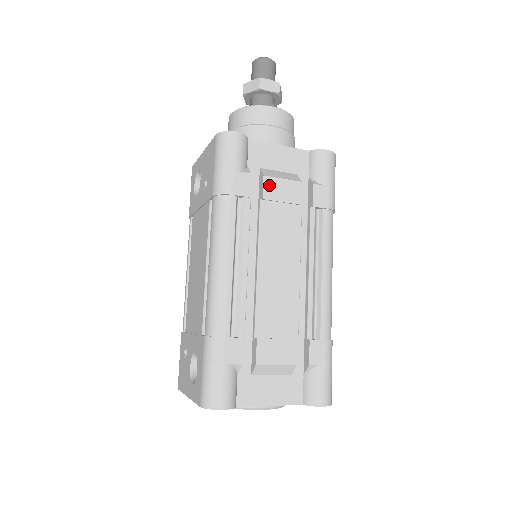
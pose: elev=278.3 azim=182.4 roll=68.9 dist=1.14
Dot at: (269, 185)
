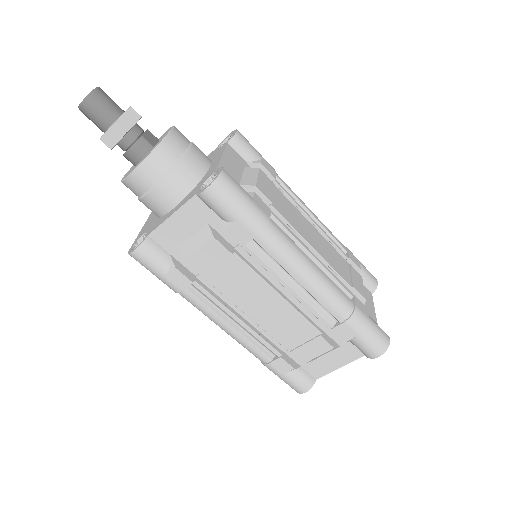
Dot at: (195, 263)
